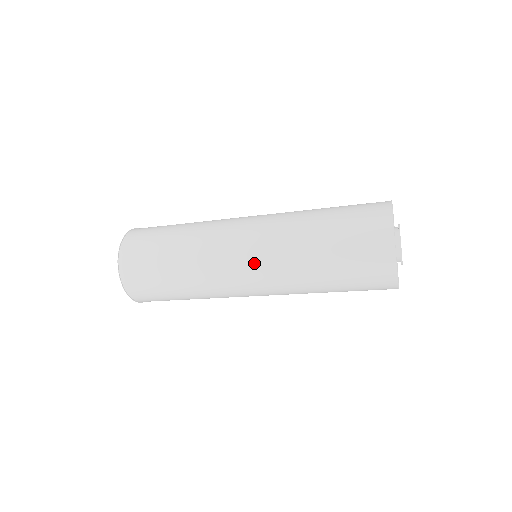
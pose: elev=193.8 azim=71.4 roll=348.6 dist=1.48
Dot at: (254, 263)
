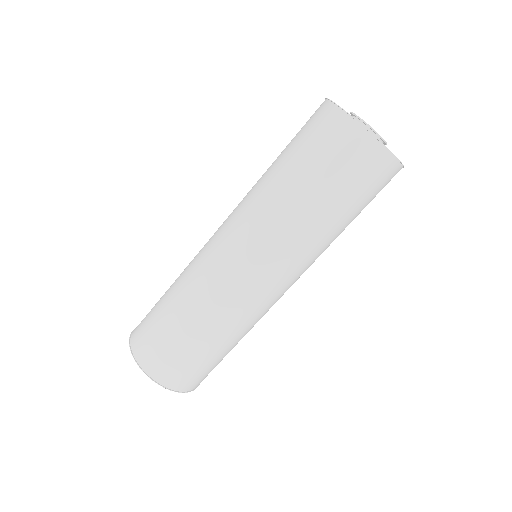
Dot at: (237, 239)
